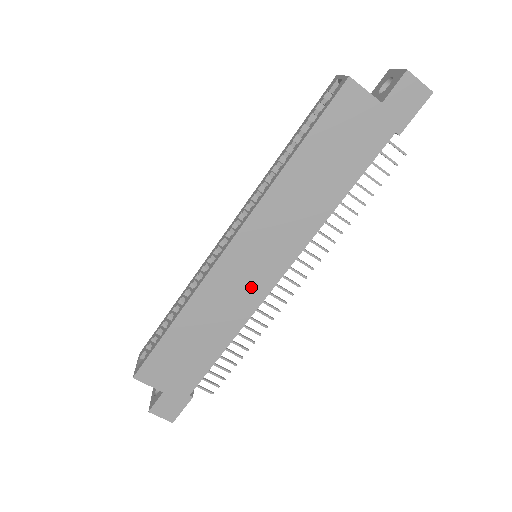
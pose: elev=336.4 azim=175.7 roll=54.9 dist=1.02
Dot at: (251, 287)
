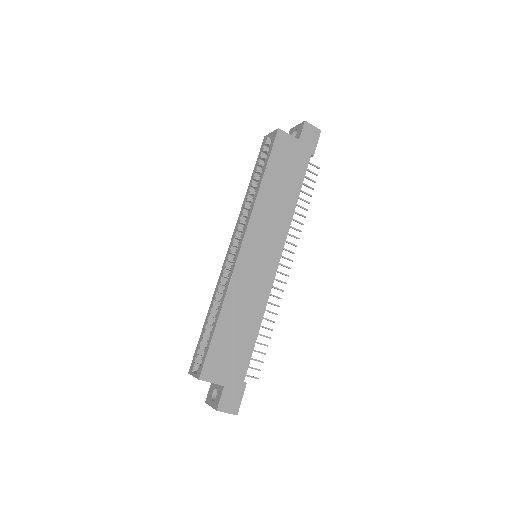
Dot at: (263, 274)
